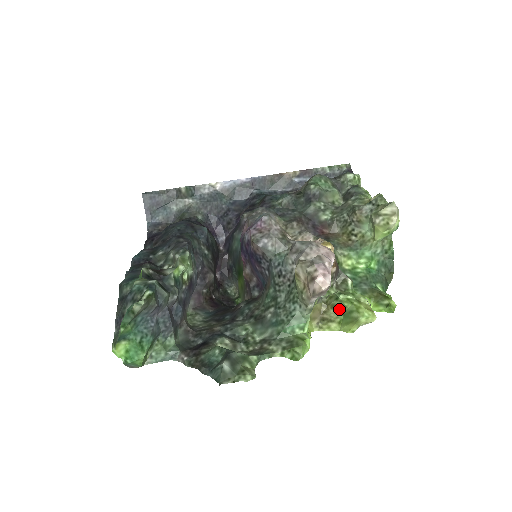
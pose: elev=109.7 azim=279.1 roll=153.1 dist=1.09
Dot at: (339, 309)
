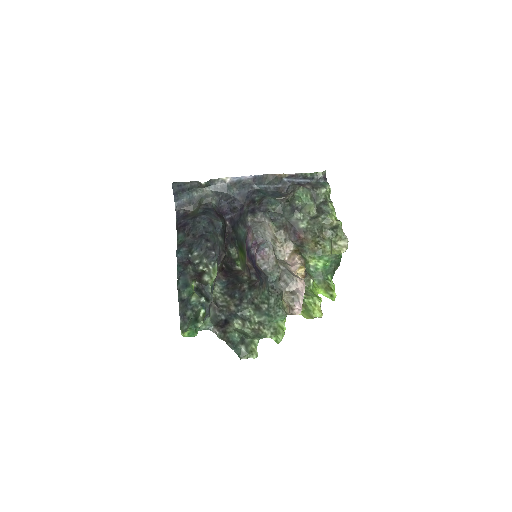
Dot at: (303, 305)
